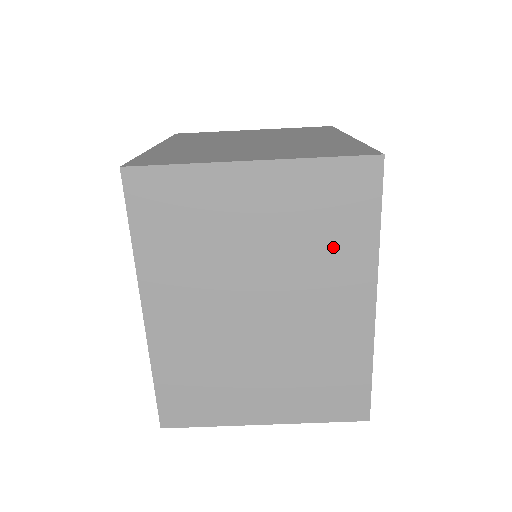
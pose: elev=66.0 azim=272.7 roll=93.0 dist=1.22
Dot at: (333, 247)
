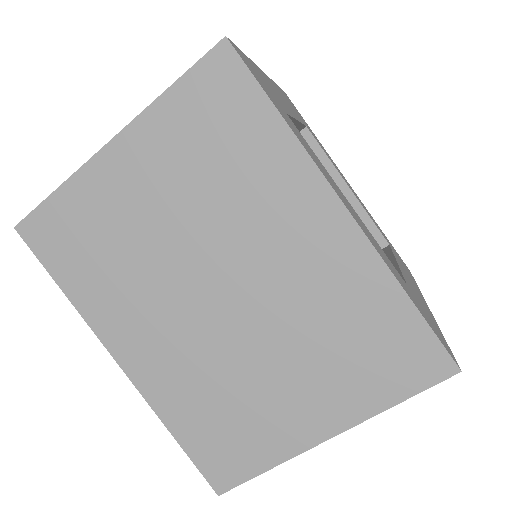
Dot at: (248, 174)
